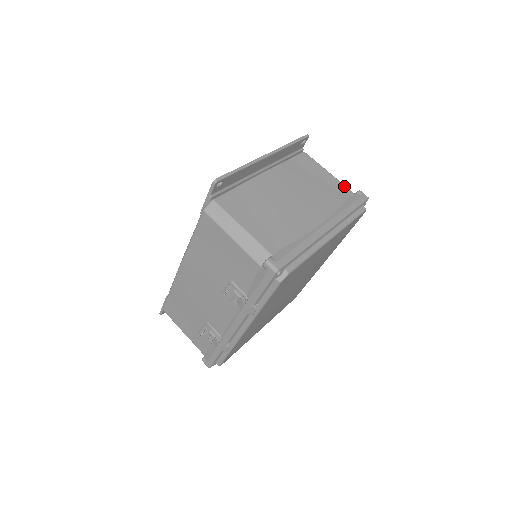
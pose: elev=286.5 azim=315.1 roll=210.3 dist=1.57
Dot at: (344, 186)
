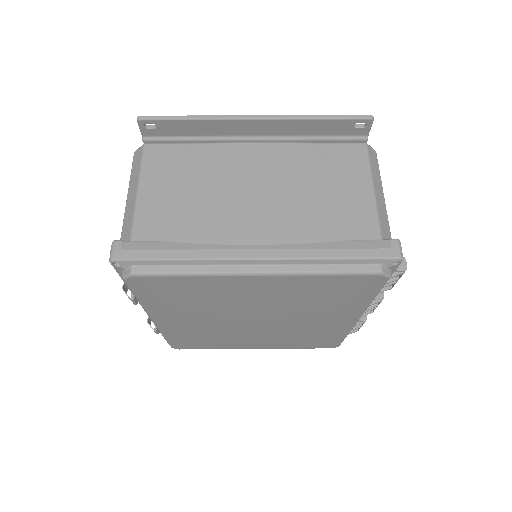
Dot at: (375, 219)
